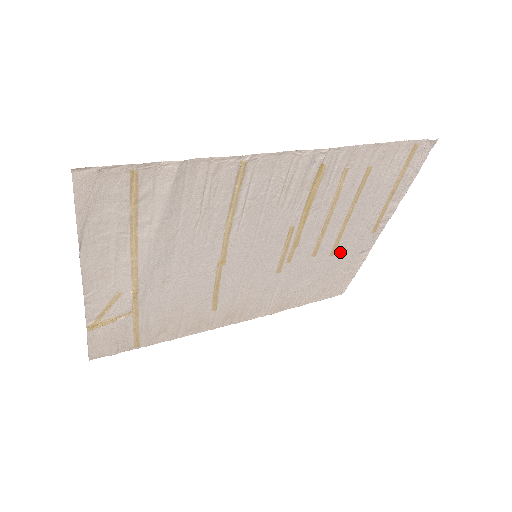
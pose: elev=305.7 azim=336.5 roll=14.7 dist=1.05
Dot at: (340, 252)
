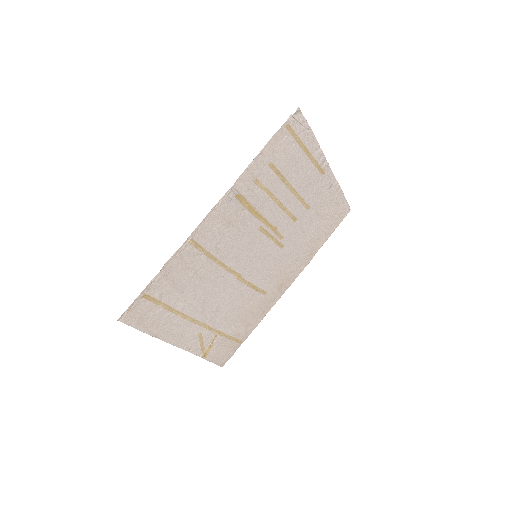
Dot at: (313, 202)
